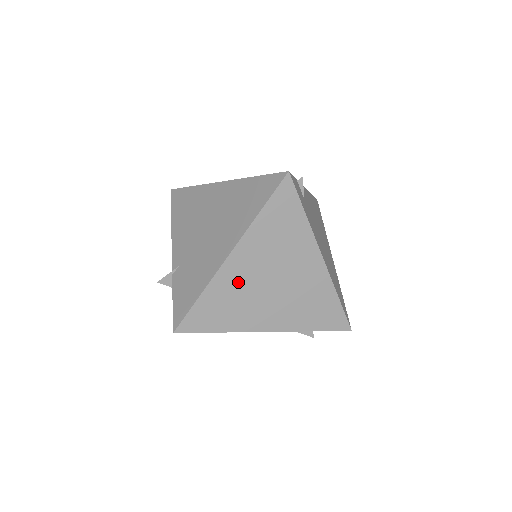
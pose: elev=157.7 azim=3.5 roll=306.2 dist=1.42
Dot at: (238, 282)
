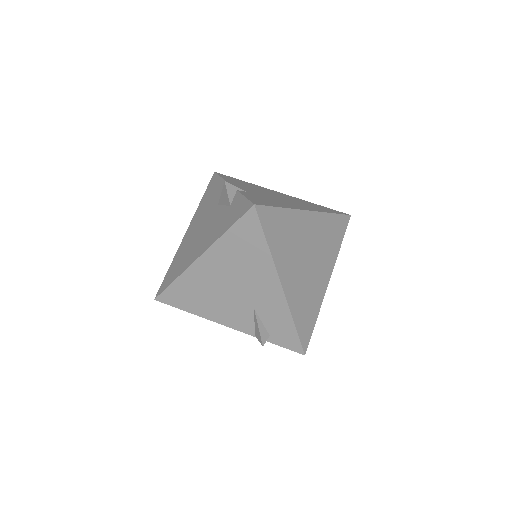
Dot at: (300, 231)
